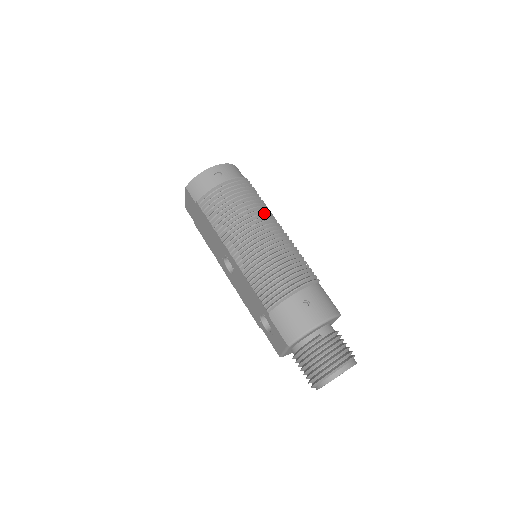
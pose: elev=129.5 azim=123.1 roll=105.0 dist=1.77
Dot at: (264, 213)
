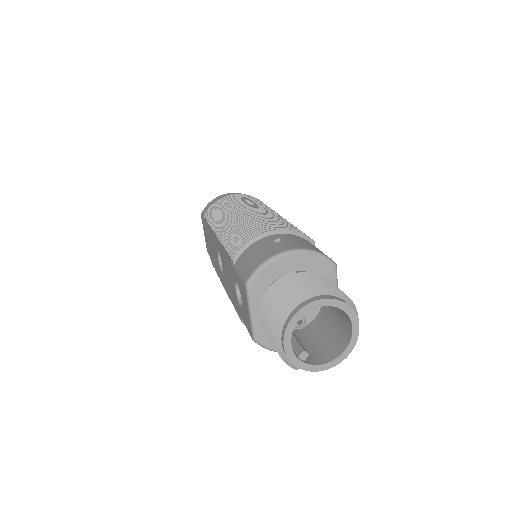
Dot at: (265, 206)
